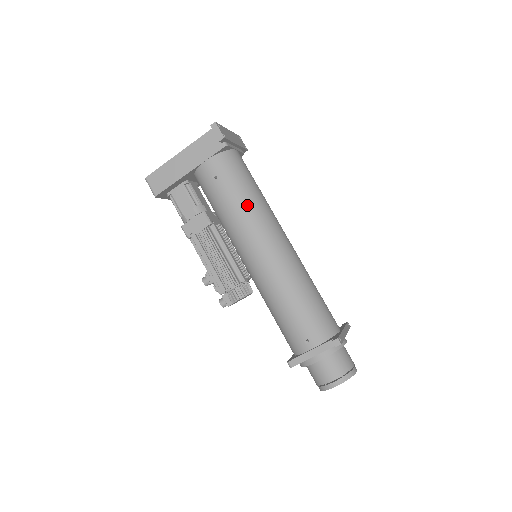
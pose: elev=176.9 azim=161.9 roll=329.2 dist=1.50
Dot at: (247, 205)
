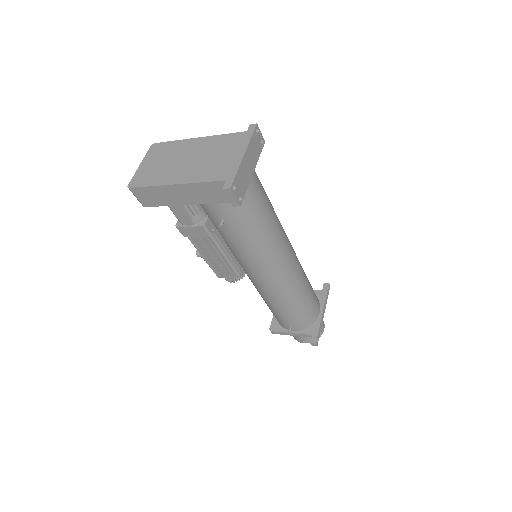
Dot at: (256, 247)
